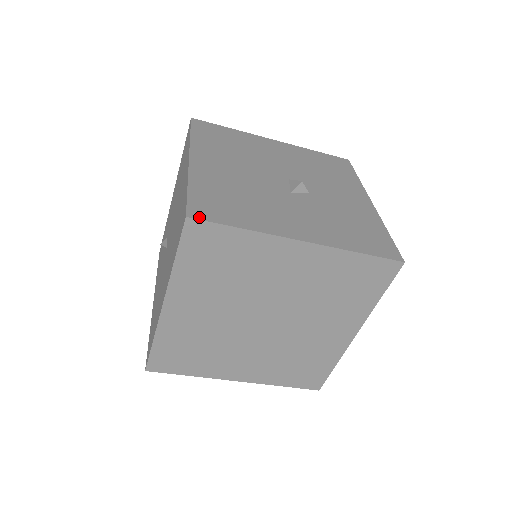
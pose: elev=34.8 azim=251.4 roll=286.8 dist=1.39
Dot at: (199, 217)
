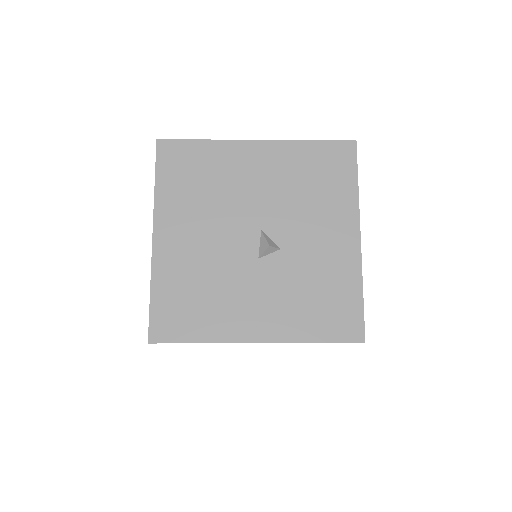
Dot at: (159, 340)
